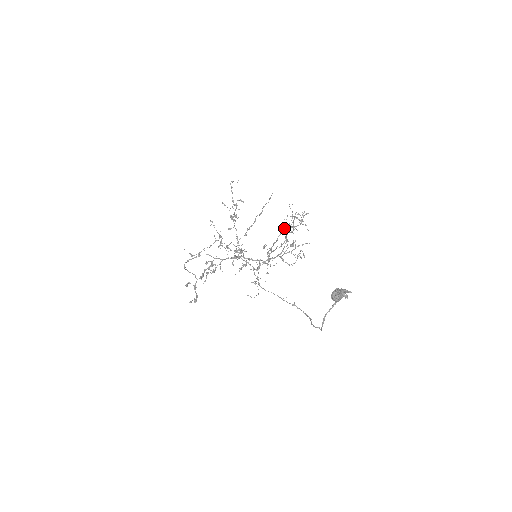
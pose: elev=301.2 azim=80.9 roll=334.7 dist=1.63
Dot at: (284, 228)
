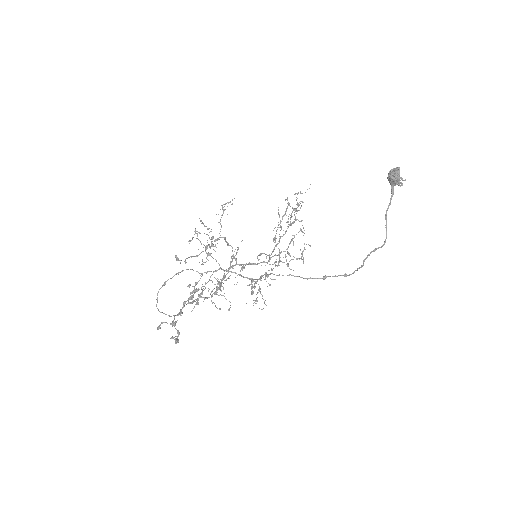
Dot at: (288, 204)
